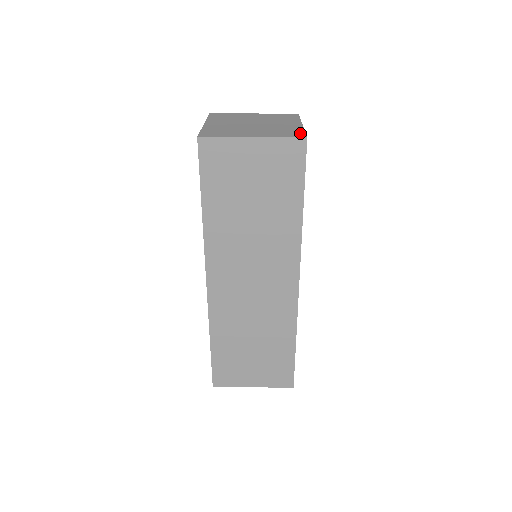
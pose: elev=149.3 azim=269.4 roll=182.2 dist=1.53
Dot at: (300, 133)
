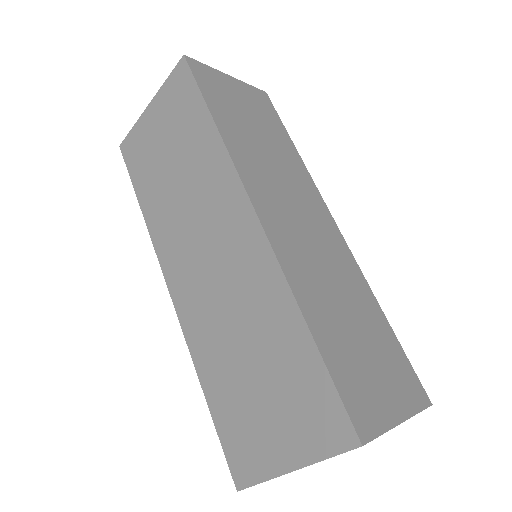
Dot at: occluded
